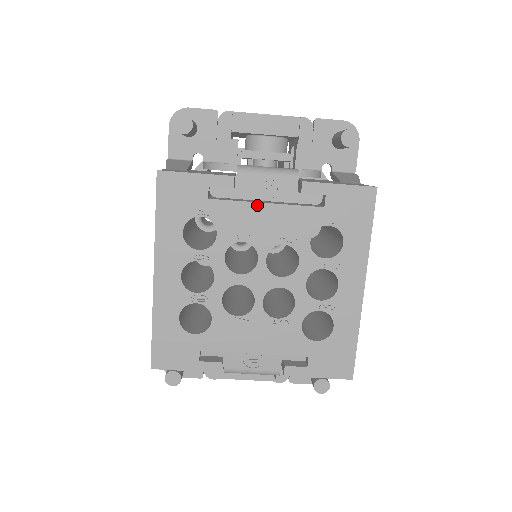
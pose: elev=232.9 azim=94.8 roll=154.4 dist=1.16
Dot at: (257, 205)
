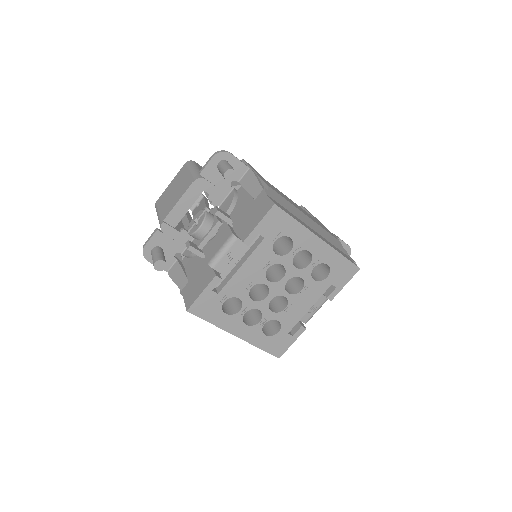
Dot at: (238, 272)
